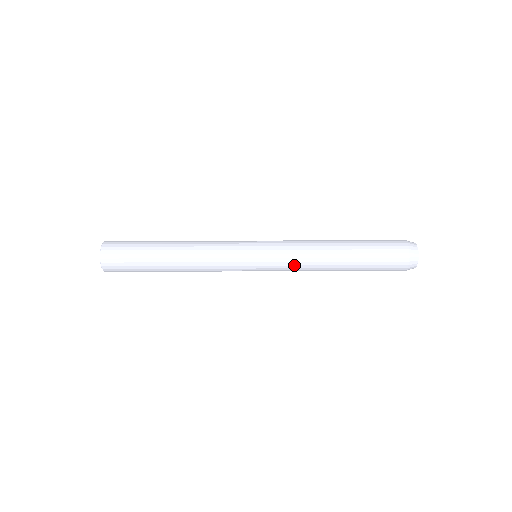
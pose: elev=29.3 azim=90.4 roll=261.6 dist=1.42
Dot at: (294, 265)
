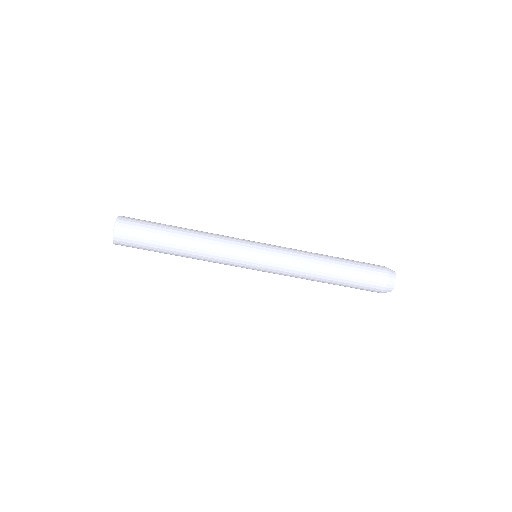
Dot at: (291, 262)
